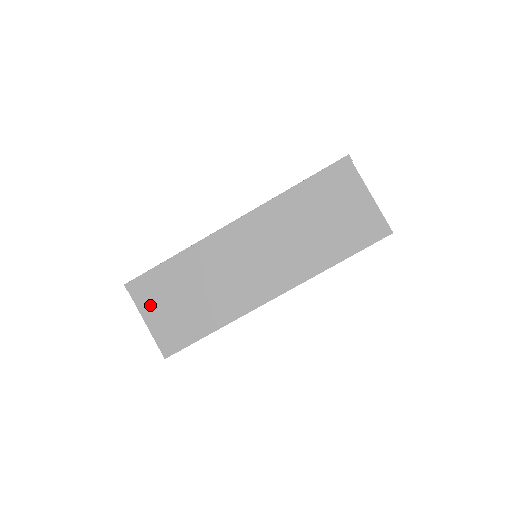
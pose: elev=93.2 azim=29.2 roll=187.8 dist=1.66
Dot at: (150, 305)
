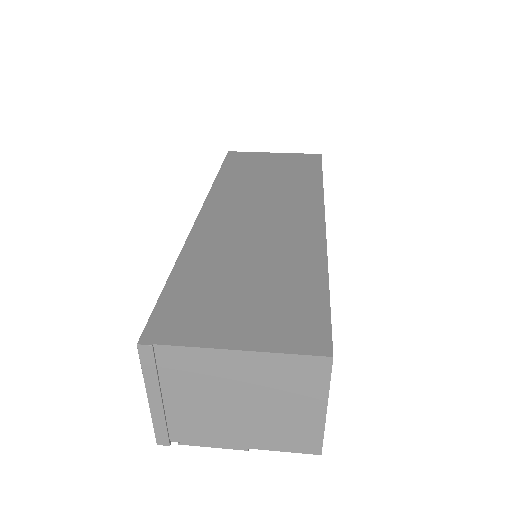
Dot at: (212, 327)
